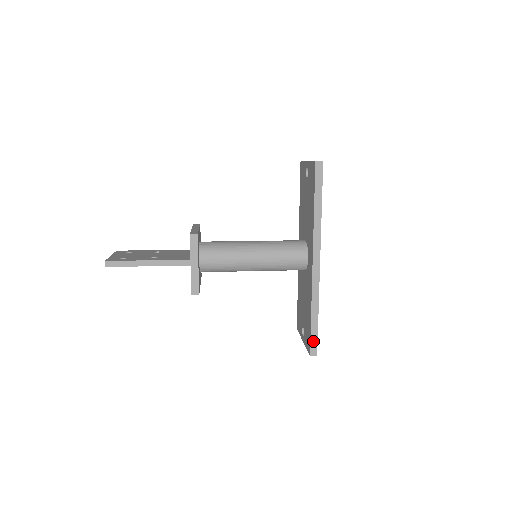
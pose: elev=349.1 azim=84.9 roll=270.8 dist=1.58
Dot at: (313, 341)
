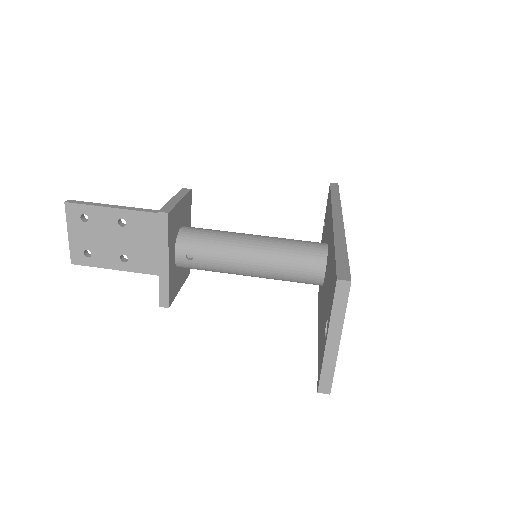
Dot at: occluded
